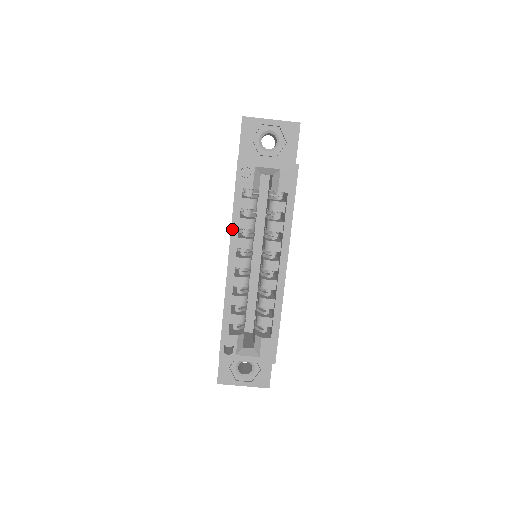
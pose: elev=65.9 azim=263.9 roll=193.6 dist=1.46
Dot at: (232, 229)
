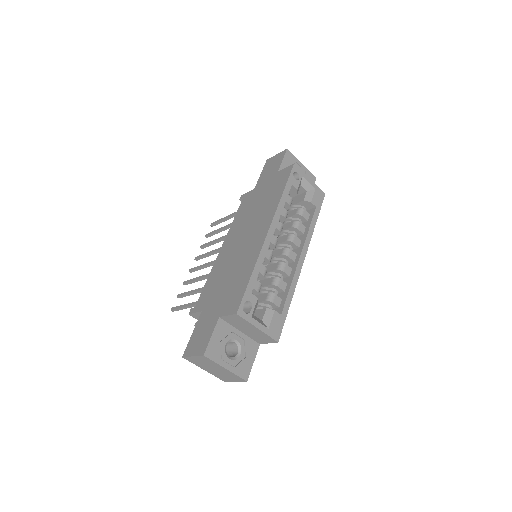
Dot at: (278, 207)
